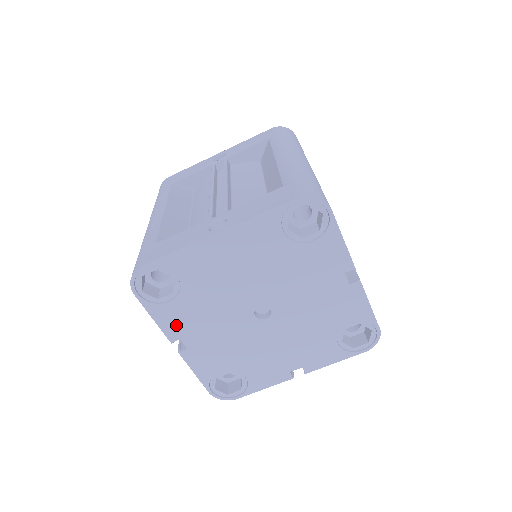
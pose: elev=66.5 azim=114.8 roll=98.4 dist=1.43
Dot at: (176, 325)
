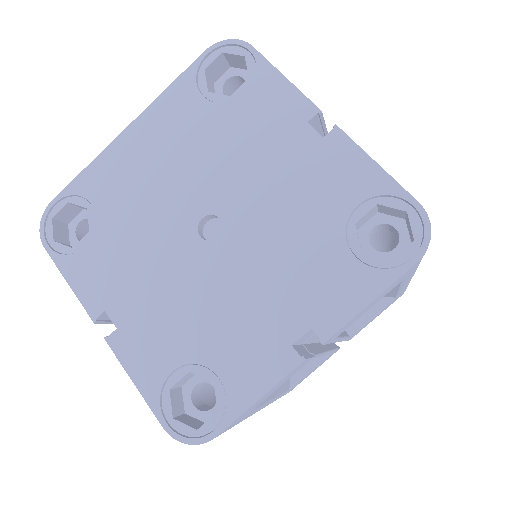
Dot at: (97, 286)
